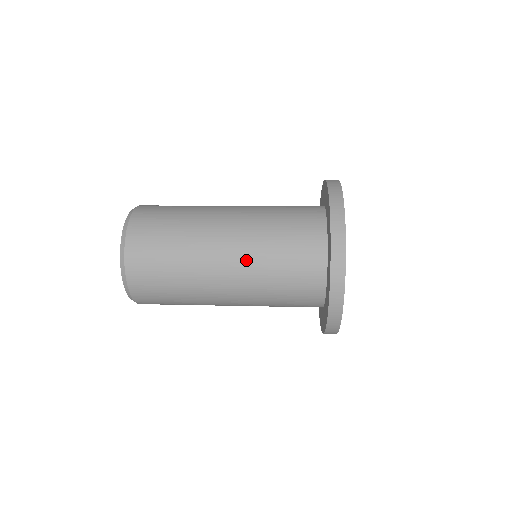
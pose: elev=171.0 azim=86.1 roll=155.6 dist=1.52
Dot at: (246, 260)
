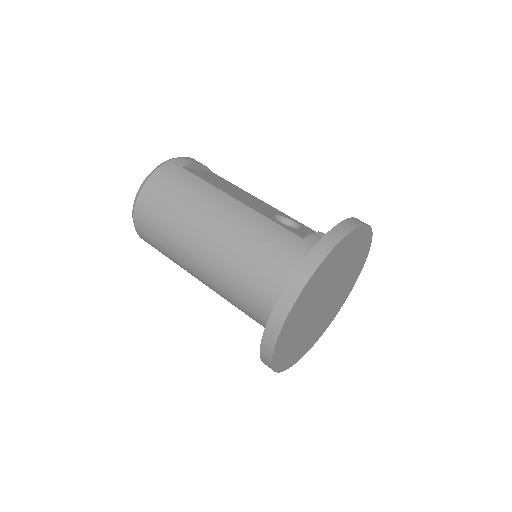
Dot at: (216, 273)
